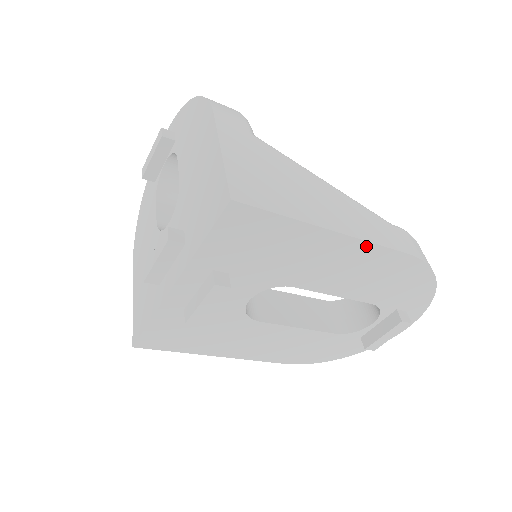
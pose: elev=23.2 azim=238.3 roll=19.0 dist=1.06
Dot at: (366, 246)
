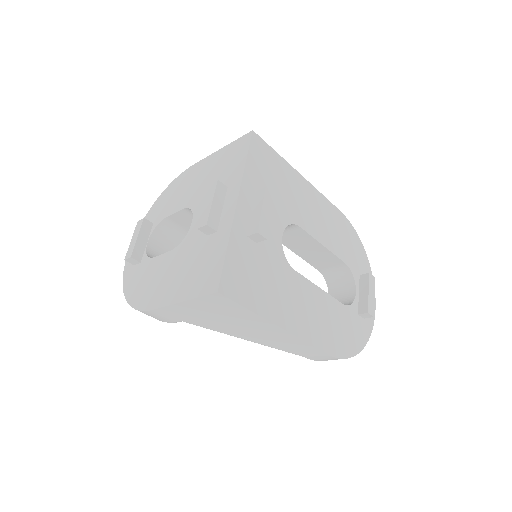
Dot at: (319, 195)
